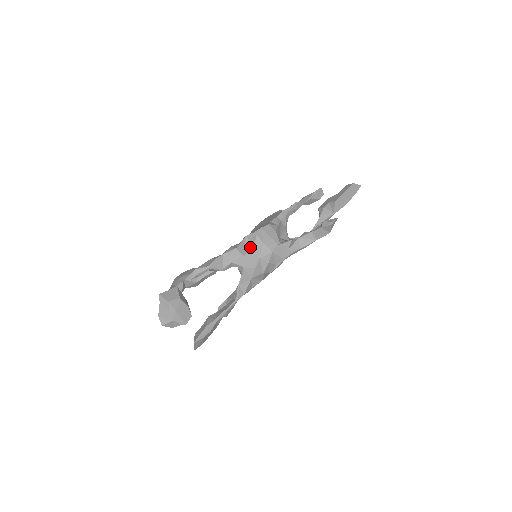
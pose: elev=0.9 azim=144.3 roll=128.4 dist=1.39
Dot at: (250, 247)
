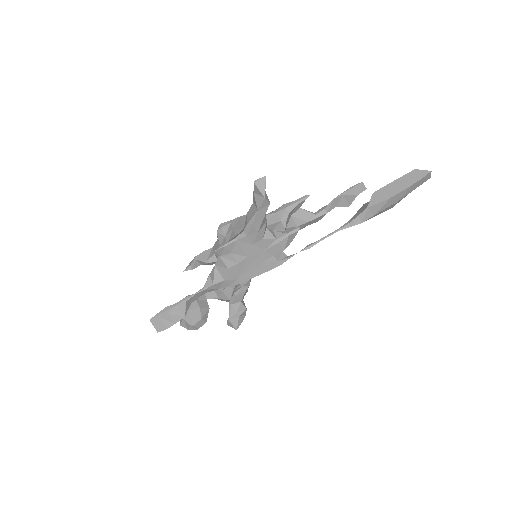
Dot at: (222, 234)
